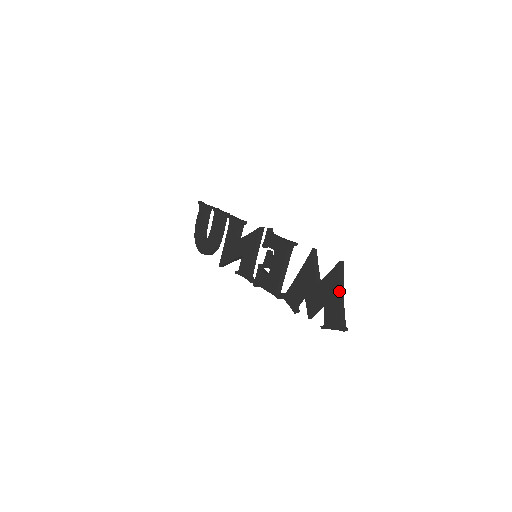
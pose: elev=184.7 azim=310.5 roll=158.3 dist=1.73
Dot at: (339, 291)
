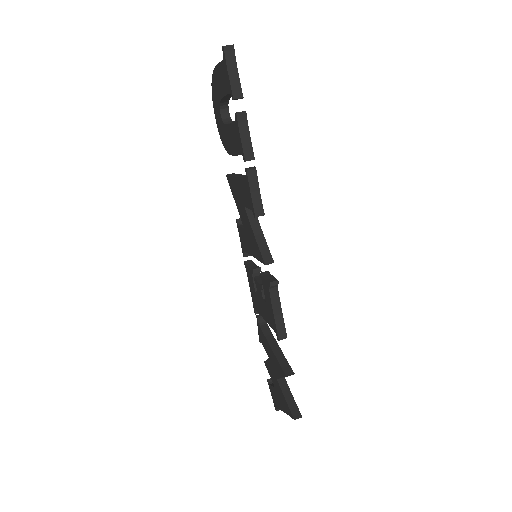
Dot at: (284, 412)
